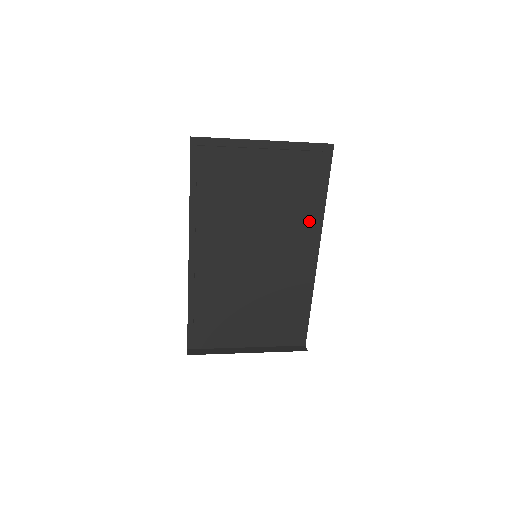
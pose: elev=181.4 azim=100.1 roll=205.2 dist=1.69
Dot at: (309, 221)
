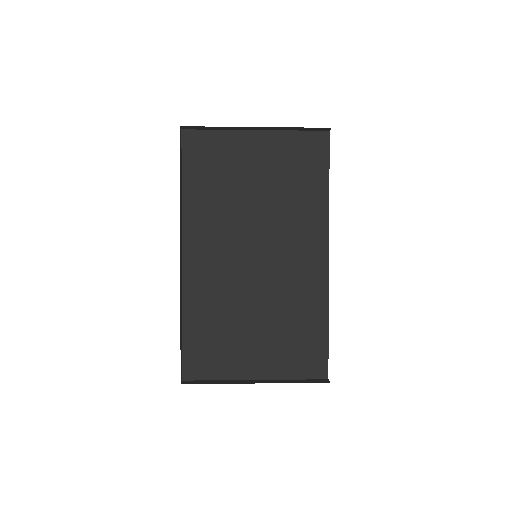
Dot at: (313, 216)
